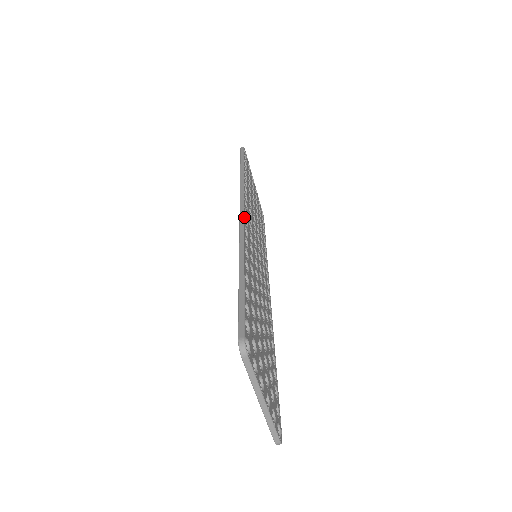
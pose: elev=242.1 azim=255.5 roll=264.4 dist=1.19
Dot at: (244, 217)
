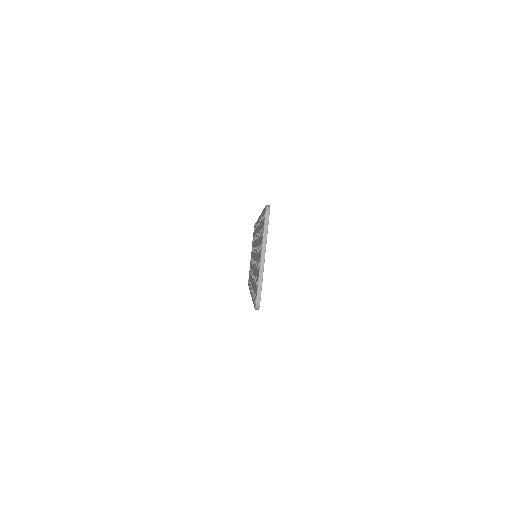
Dot at: occluded
